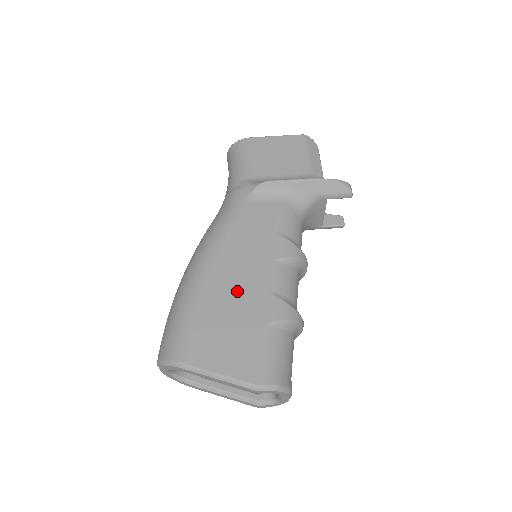
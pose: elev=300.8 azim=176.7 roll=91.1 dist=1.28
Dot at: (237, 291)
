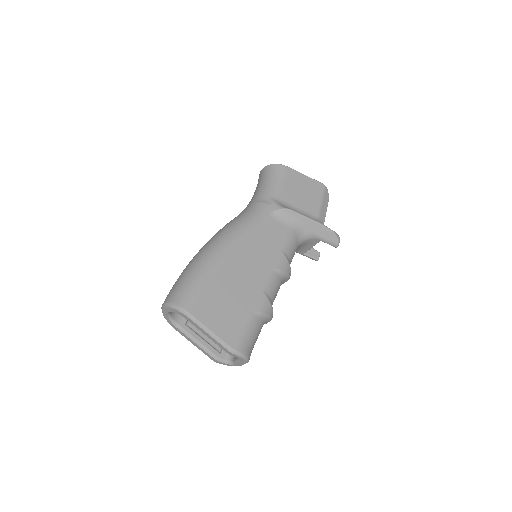
Dot at: (242, 279)
